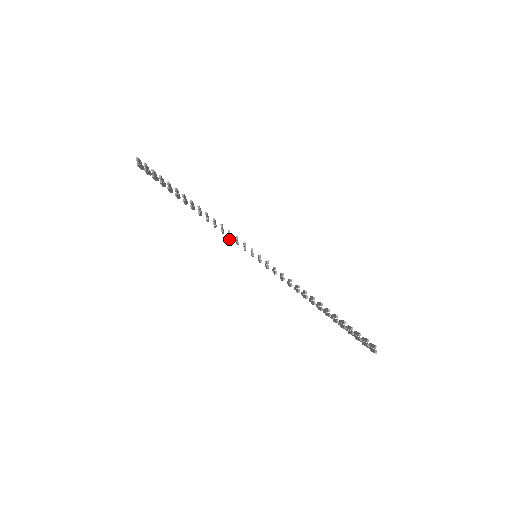
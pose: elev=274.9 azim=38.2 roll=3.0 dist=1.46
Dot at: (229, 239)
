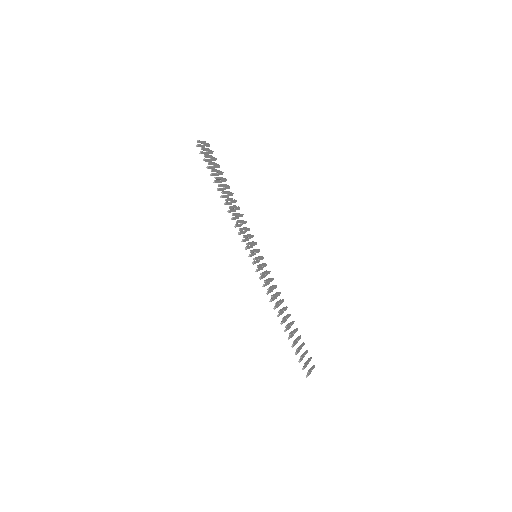
Dot at: (243, 232)
